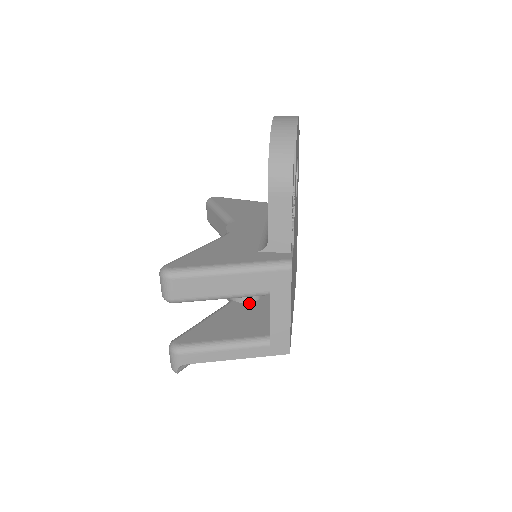
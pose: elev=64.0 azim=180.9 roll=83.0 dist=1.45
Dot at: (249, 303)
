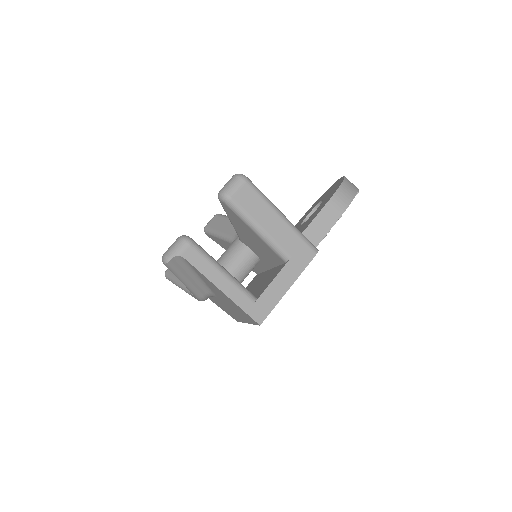
Dot at: occluded
